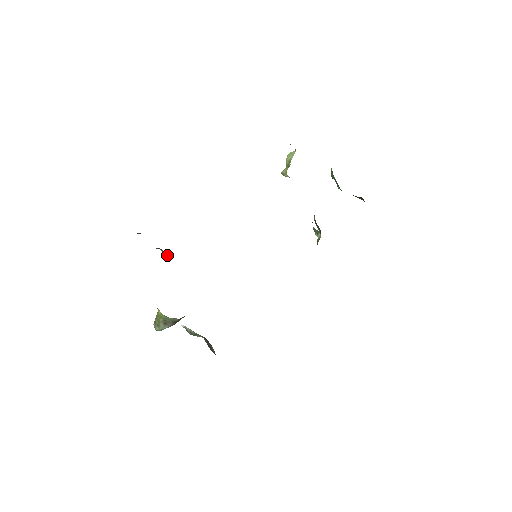
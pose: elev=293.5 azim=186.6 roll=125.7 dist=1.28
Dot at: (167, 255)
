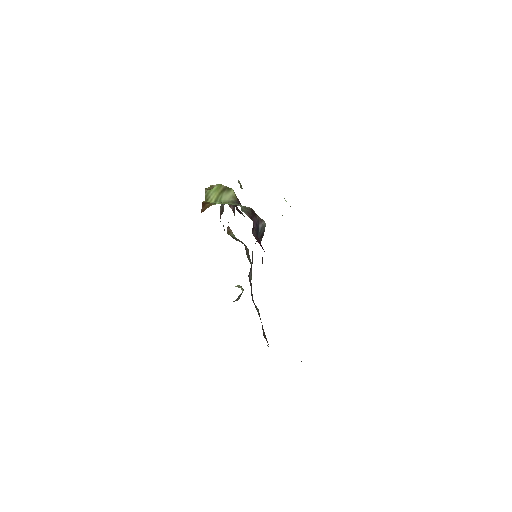
Dot at: occluded
